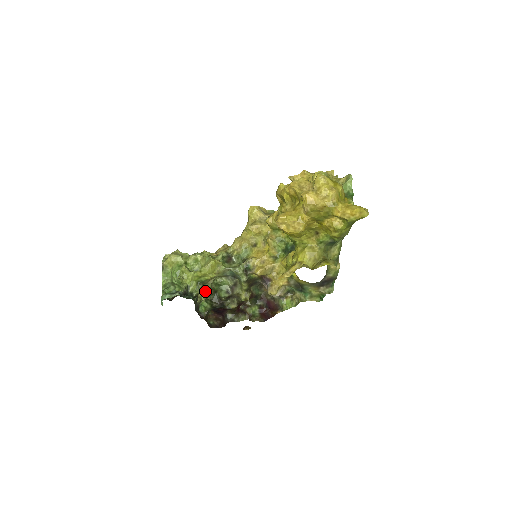
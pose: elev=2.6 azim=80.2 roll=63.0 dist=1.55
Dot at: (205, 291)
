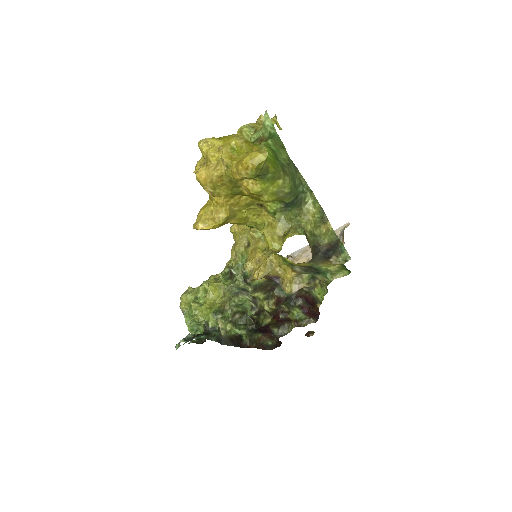
Dot at: (227, 319)
